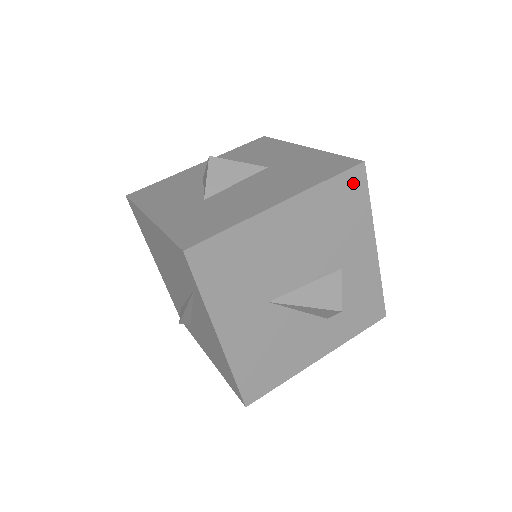
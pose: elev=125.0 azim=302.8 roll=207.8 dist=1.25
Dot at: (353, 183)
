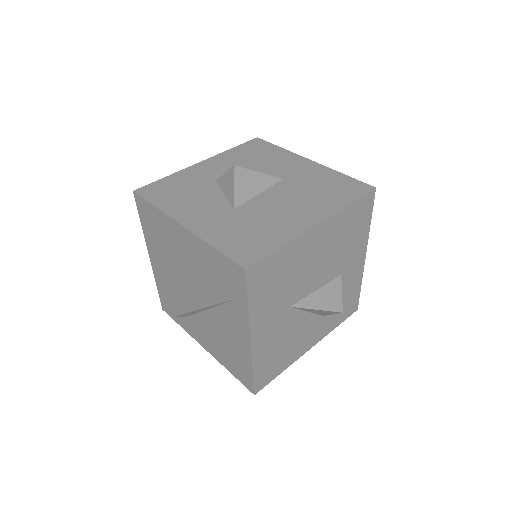
Dot at: (365, 205)
